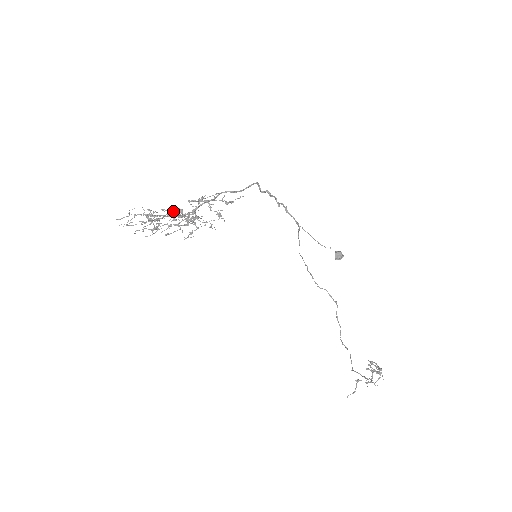
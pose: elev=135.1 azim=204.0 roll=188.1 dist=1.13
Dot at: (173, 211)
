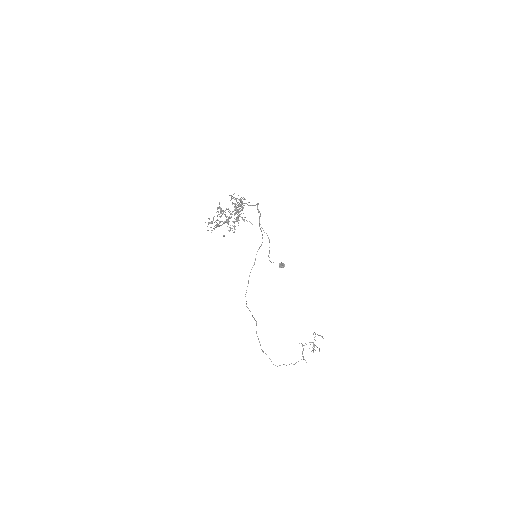
Dot at: (235, 206)
